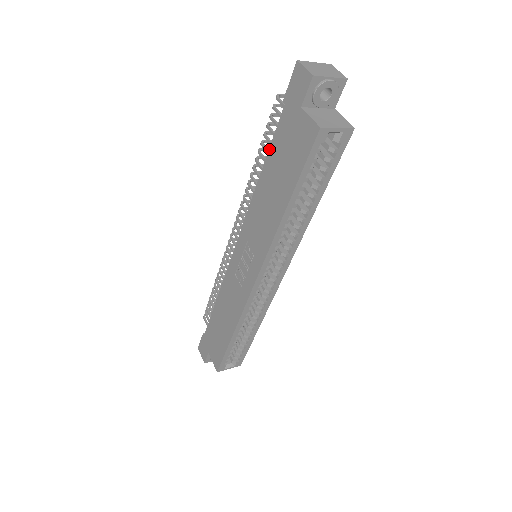
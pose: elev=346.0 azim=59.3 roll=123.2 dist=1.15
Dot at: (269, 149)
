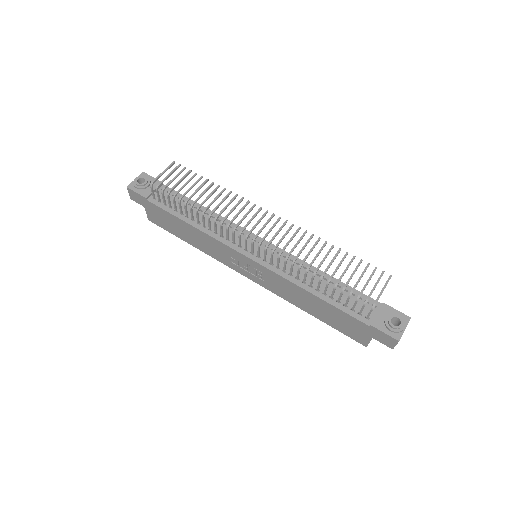
Dot at: (336, 308)
